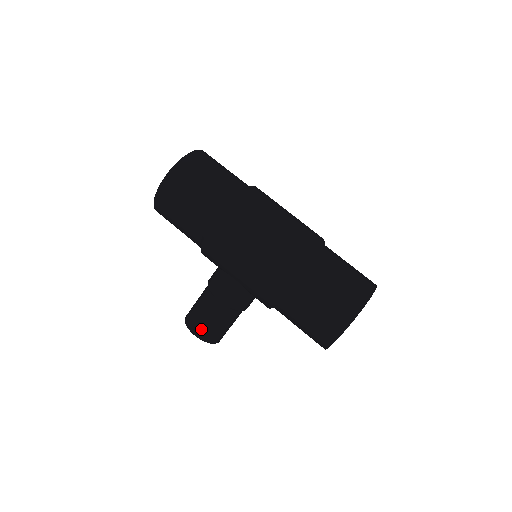
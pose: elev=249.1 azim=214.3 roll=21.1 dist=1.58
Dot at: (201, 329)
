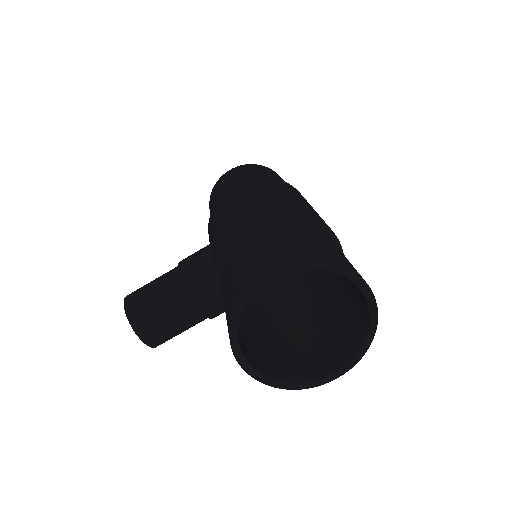
Dot at: (136, 294)
